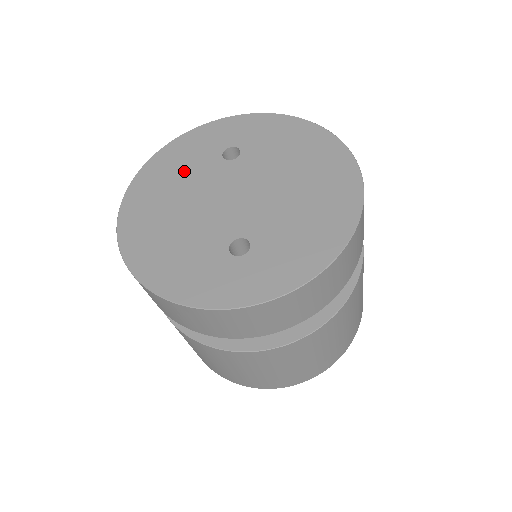
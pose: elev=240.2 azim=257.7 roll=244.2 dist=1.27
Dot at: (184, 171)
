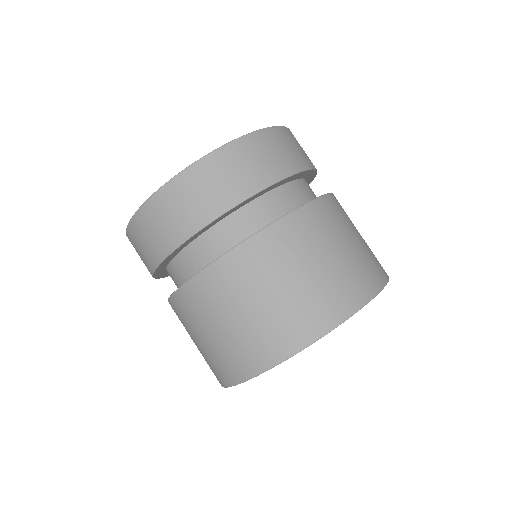
Dot at: occluded
